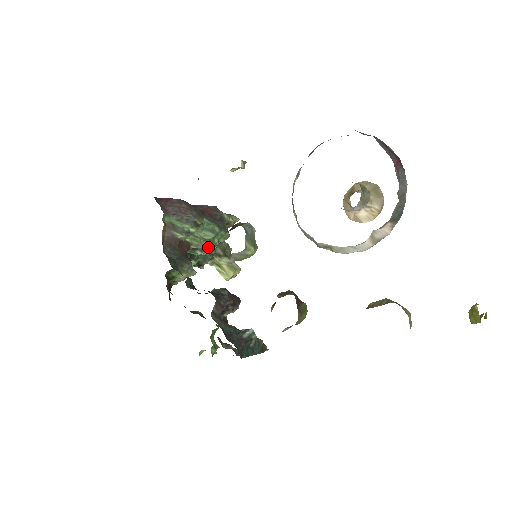
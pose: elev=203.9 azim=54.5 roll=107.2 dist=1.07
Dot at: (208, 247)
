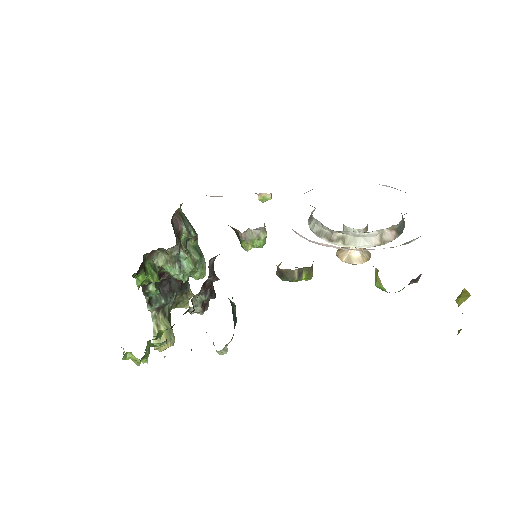
Dot at: (188, 265)
